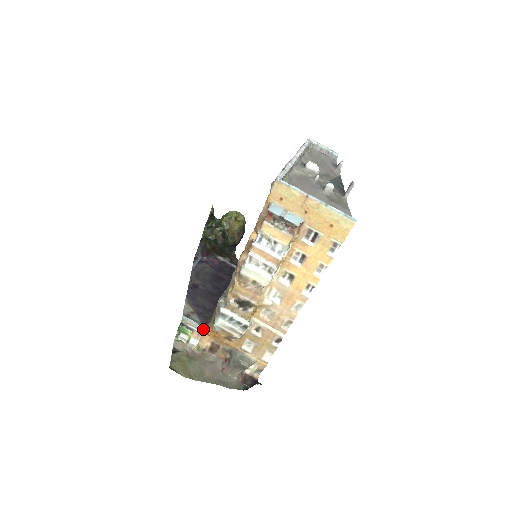
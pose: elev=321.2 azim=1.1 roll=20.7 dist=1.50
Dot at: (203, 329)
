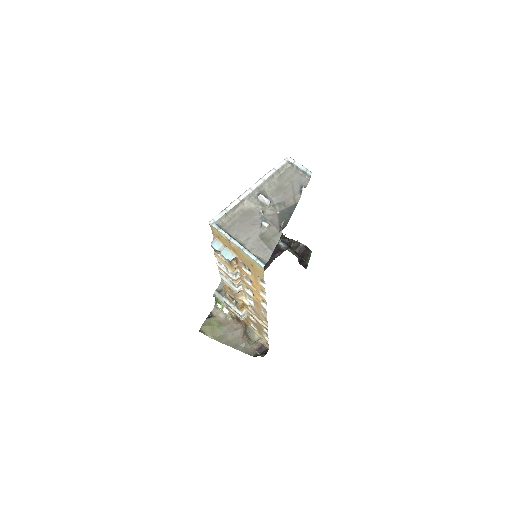
Dot at: occluded
